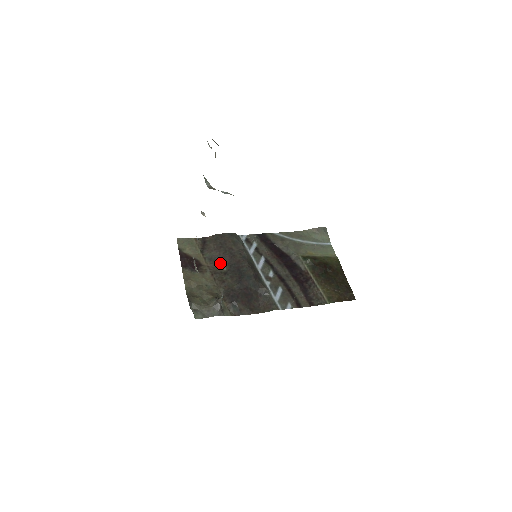
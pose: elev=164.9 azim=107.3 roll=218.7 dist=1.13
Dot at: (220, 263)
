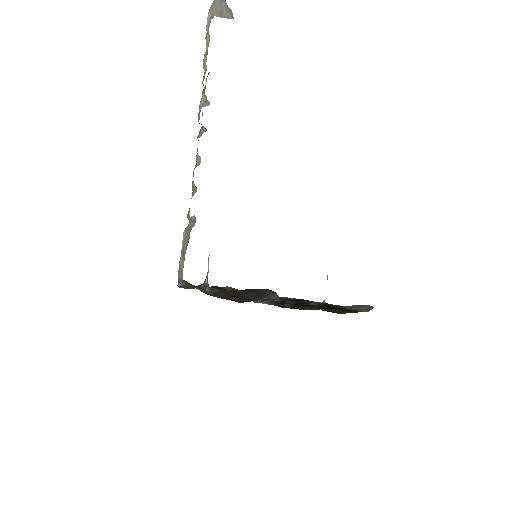
Dot at: occluded
